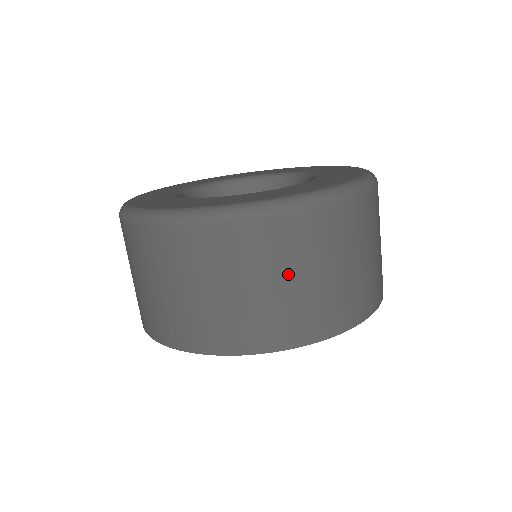
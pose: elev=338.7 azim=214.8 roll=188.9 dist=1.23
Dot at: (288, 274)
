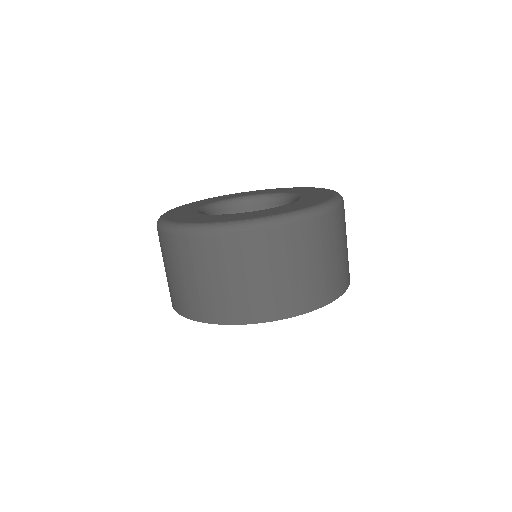
Dot at: (209, 274)
